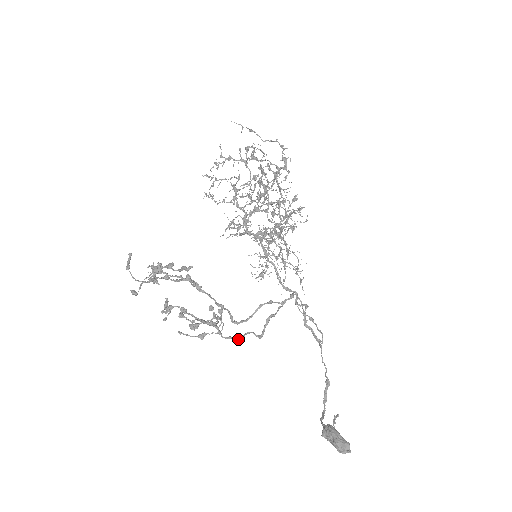
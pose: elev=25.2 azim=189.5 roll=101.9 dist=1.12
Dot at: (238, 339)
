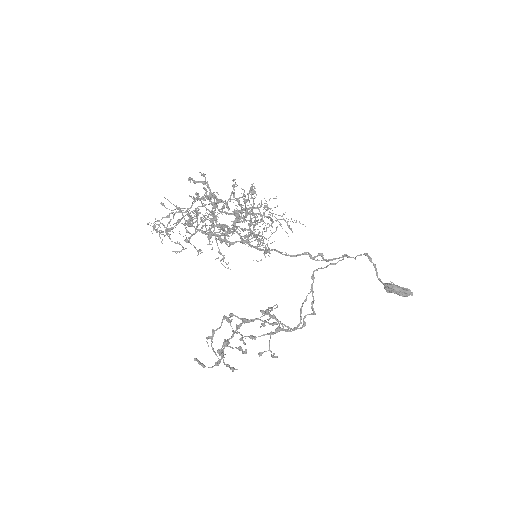
Dot at: occluded
